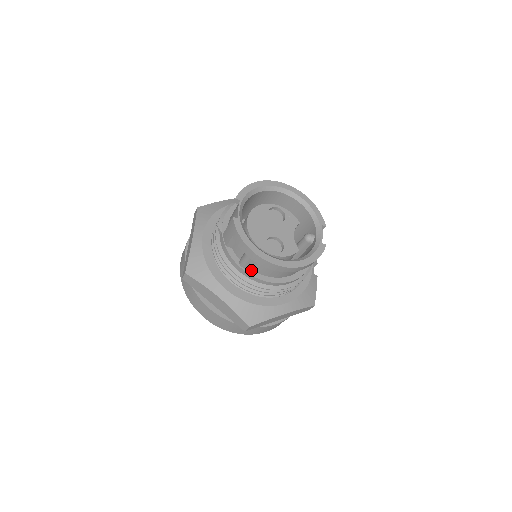
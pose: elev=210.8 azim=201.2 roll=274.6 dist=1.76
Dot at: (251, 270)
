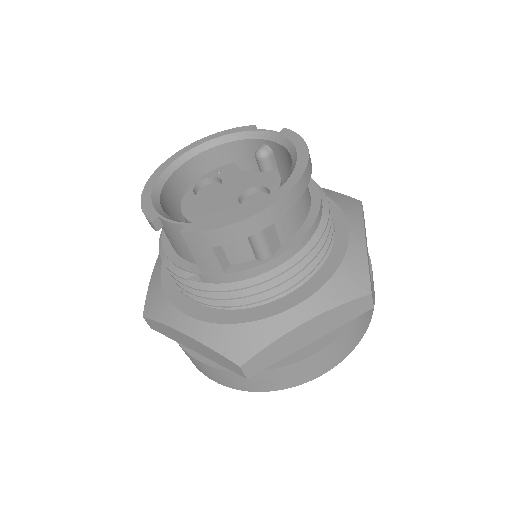
Dot at: (280, 247)
